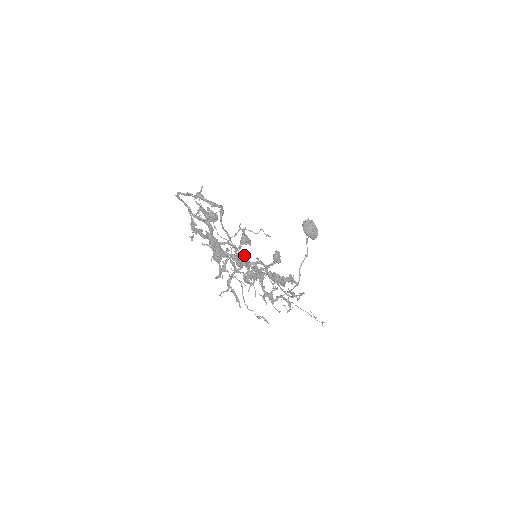
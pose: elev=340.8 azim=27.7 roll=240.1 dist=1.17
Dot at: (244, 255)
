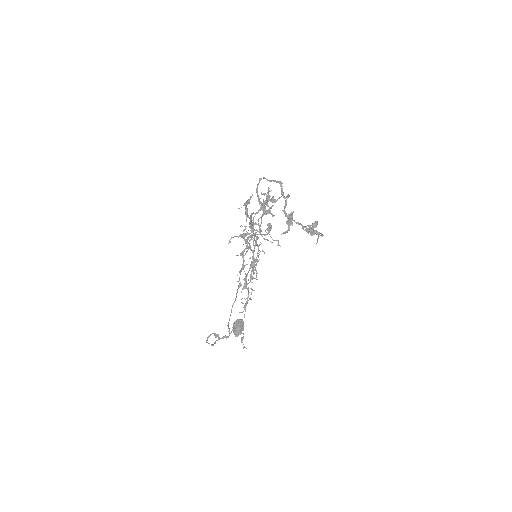
Dot at: (290, 217)
